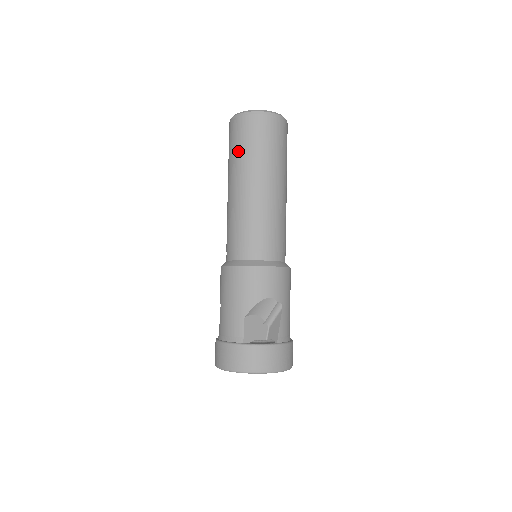
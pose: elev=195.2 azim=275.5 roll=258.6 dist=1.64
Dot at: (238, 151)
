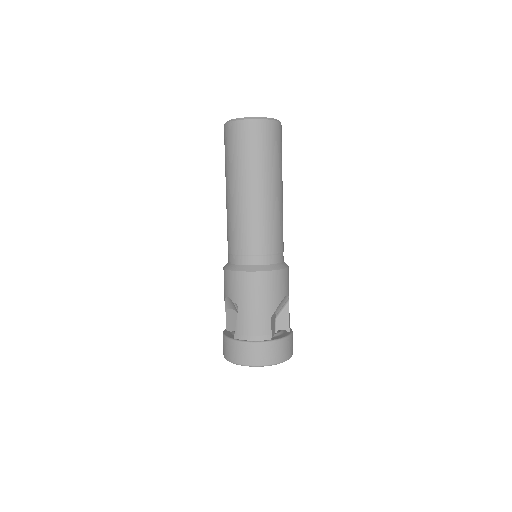
Dot at: (254, 158)
